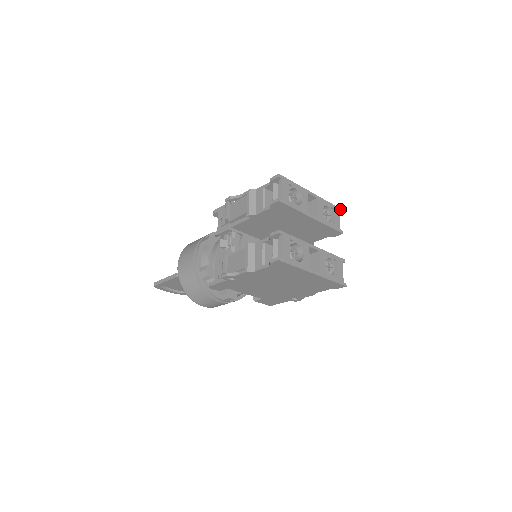
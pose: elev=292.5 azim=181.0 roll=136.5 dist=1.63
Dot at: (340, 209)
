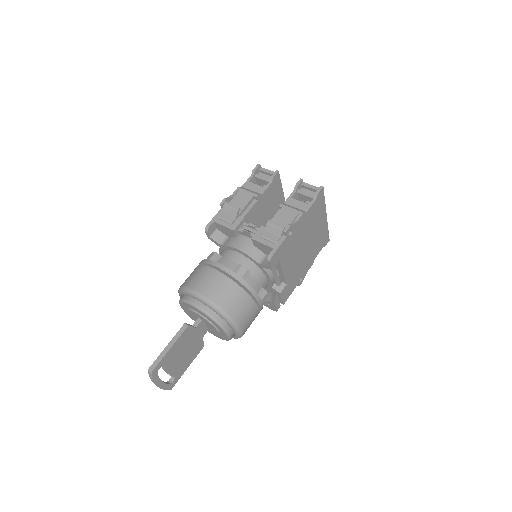
Dot at: occluded
